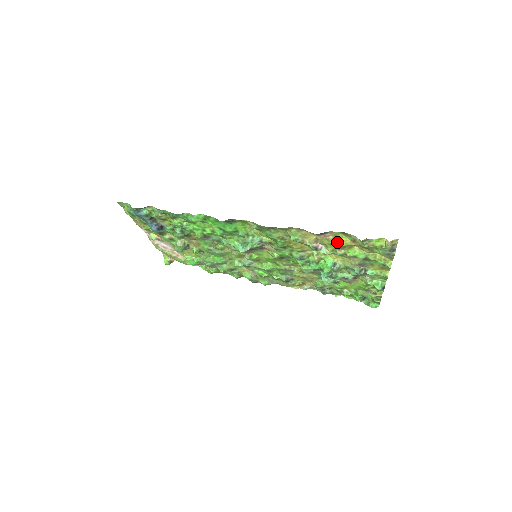
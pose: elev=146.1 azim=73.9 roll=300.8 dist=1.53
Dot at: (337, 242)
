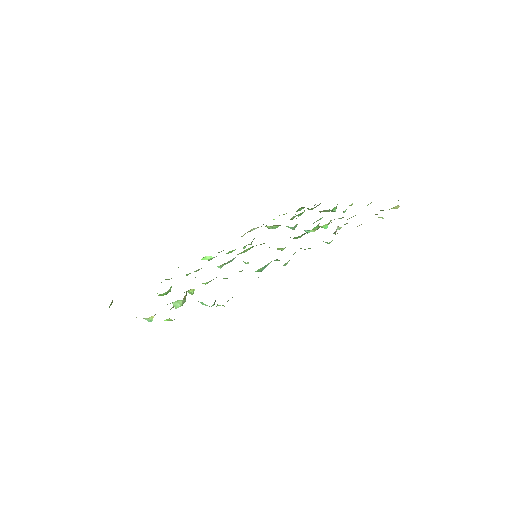
Dot at: occluded
